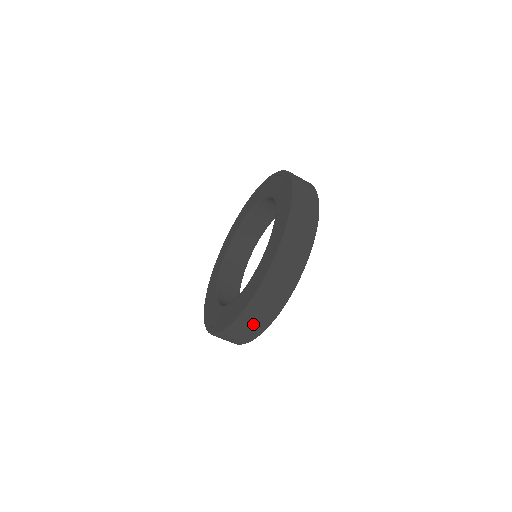
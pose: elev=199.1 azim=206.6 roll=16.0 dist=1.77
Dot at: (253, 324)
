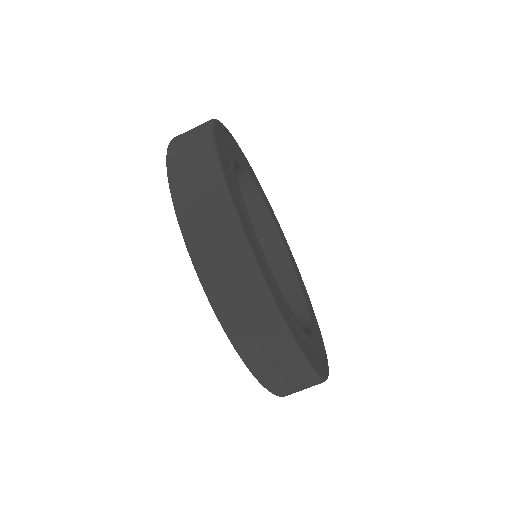
Dot at: (265, 345)
